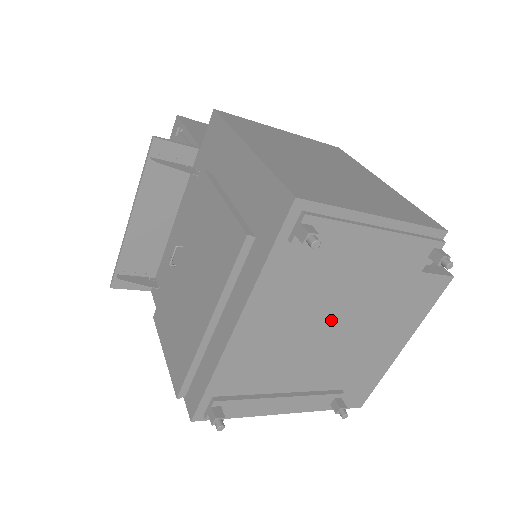
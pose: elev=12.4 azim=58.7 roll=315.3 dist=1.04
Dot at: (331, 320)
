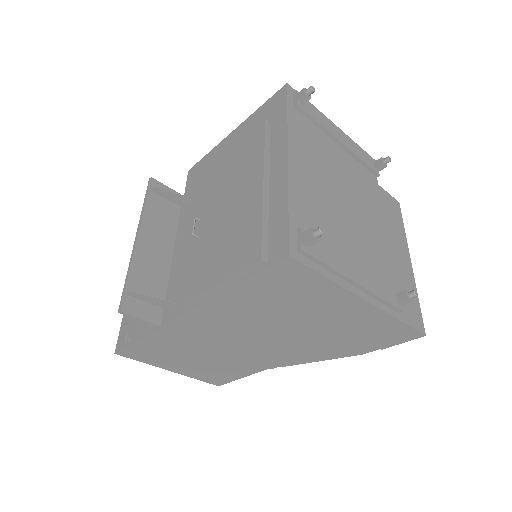
Dot at: (347, 194)
